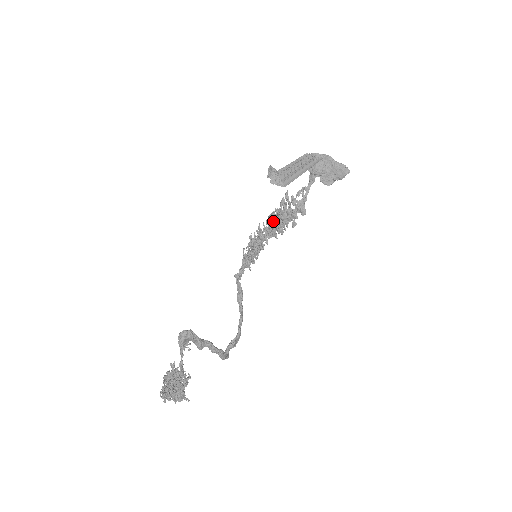
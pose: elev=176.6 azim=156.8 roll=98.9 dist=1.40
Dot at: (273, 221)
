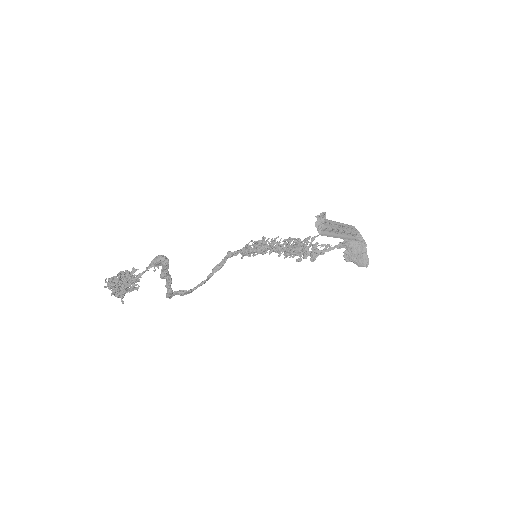
Dot at: occluded
